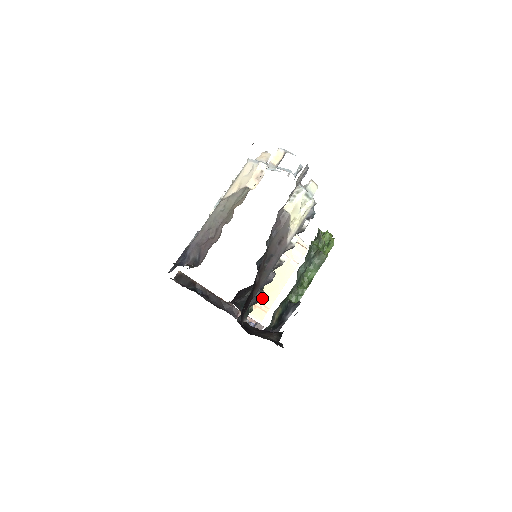
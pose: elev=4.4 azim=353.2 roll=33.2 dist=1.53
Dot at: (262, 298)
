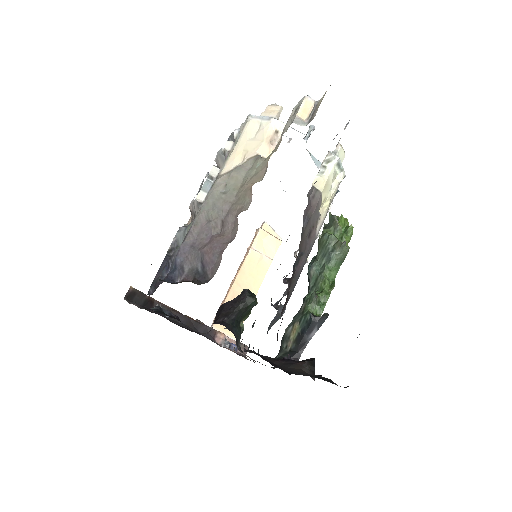
Dot at: occluded
